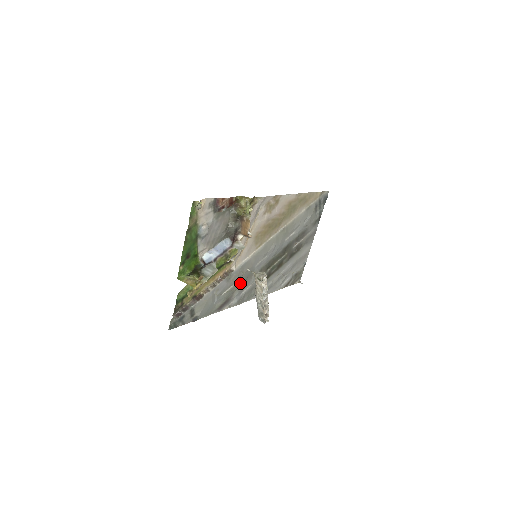
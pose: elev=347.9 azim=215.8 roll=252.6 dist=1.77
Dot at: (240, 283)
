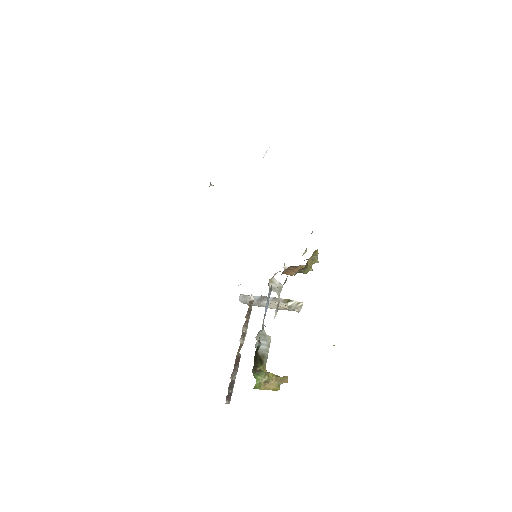
Dot at: occluded
